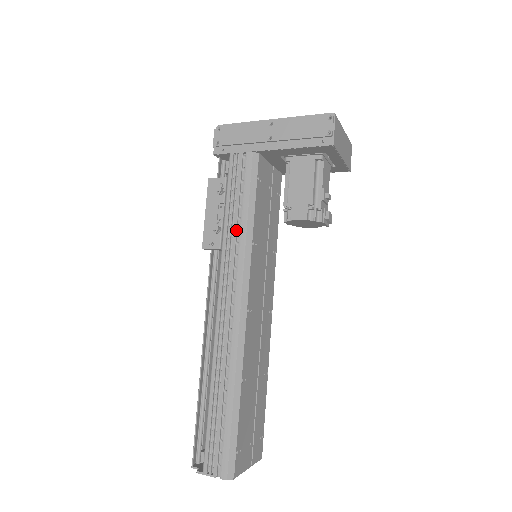
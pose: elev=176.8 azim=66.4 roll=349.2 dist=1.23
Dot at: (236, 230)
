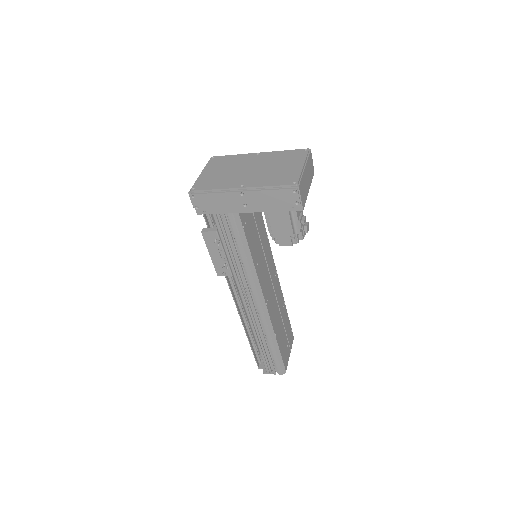
Dot at: (240, 265)
